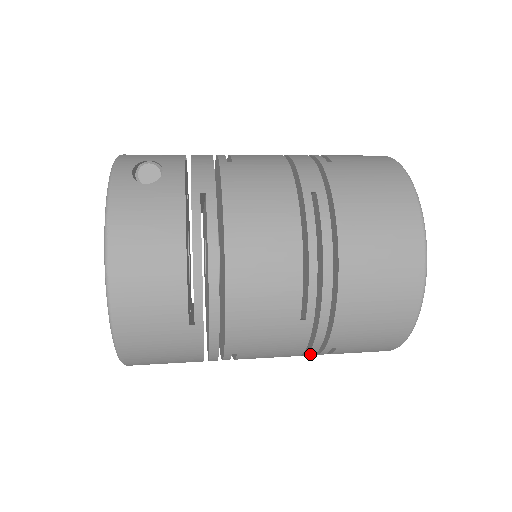
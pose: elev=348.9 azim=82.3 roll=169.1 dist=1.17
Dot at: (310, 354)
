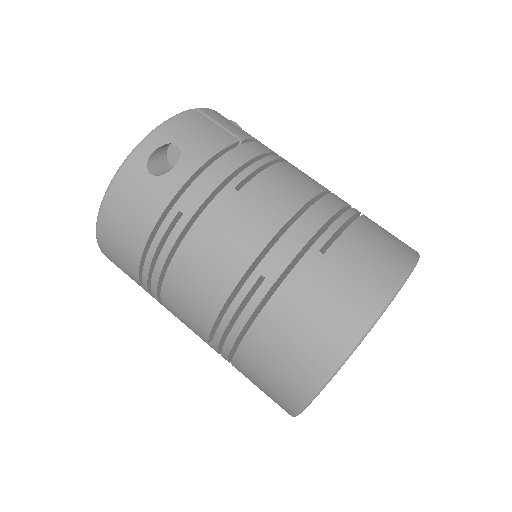
Dot at: occluded
